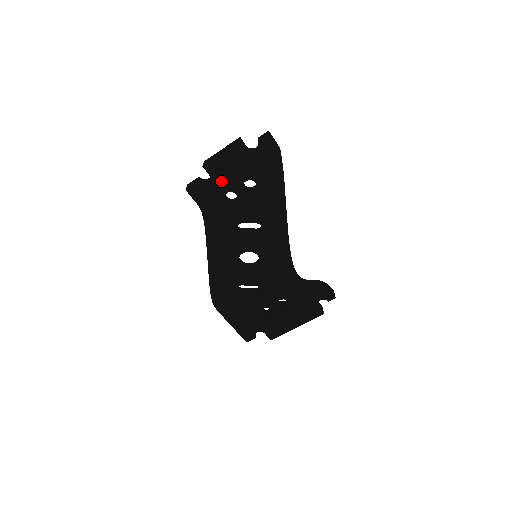
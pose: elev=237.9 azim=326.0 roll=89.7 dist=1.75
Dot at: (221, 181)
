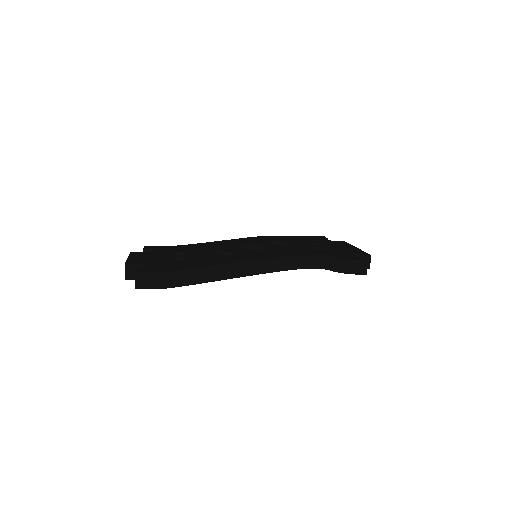
Dot at: occluded
